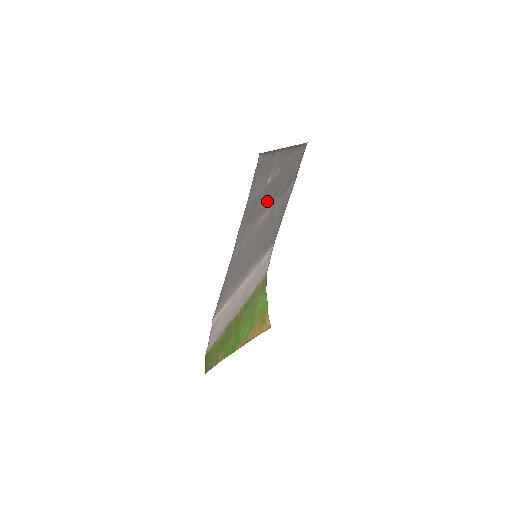
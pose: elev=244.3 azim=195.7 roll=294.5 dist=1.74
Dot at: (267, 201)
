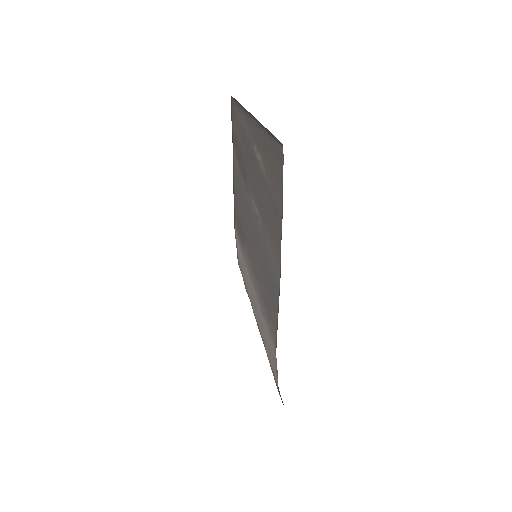
Dot at: (256, 192)
